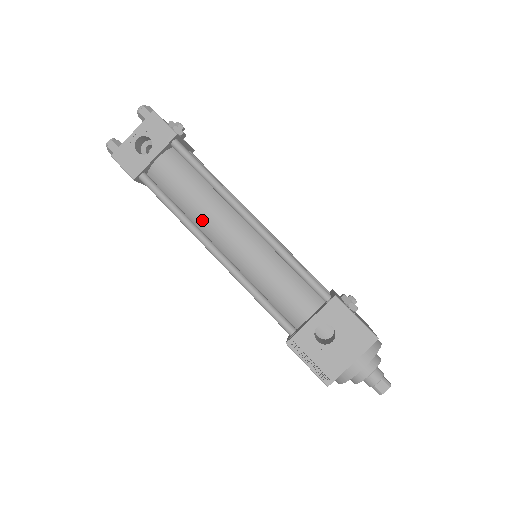
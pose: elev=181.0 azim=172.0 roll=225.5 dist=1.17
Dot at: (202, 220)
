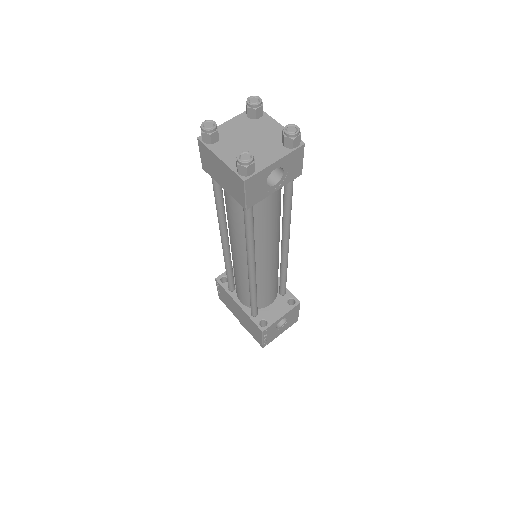
Dot at: (261, 244)
